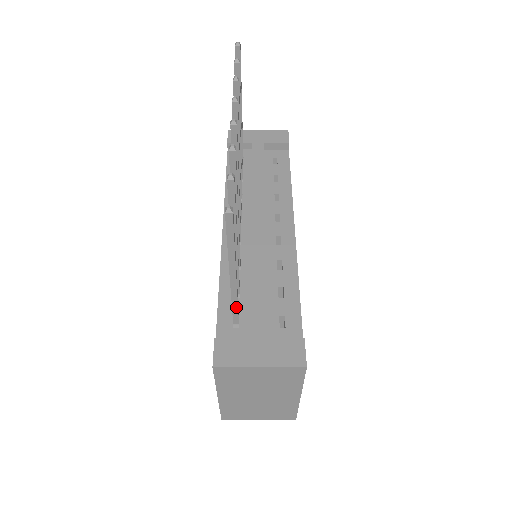
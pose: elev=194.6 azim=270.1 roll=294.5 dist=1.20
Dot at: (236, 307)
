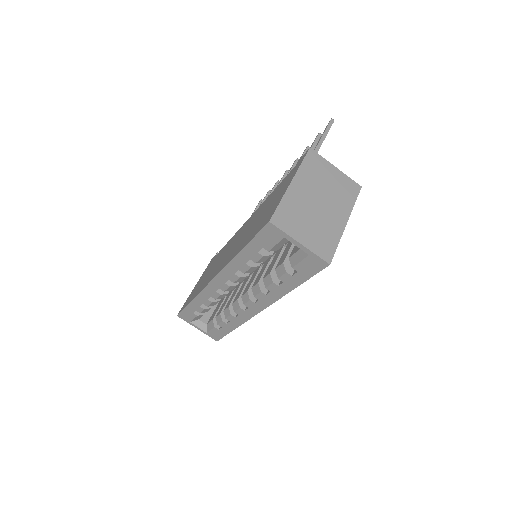
Dot at: occluded
